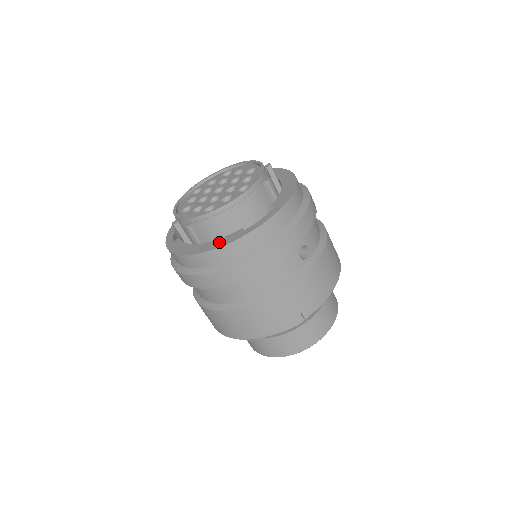
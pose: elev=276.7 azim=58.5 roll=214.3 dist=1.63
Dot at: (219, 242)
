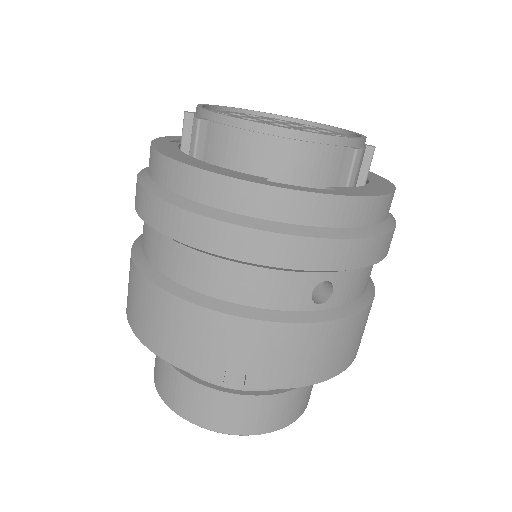
Dot at: (218, 168)
